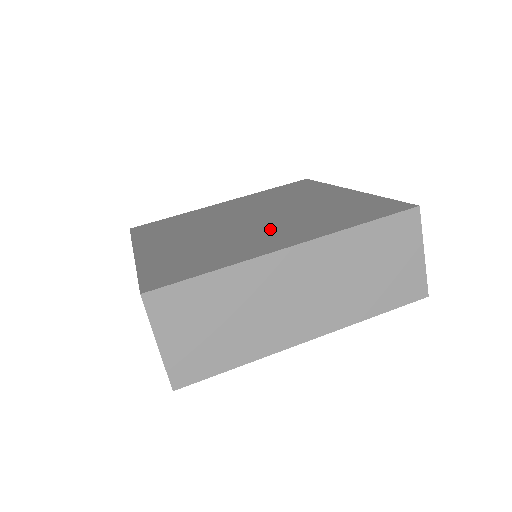
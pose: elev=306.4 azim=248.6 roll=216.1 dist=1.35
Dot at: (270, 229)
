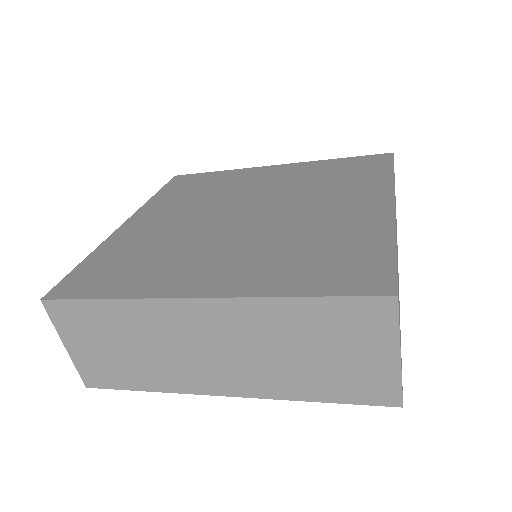
Dot at: (316, 206)
